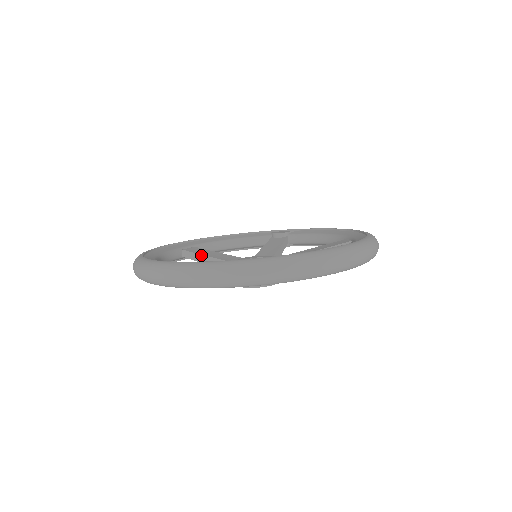
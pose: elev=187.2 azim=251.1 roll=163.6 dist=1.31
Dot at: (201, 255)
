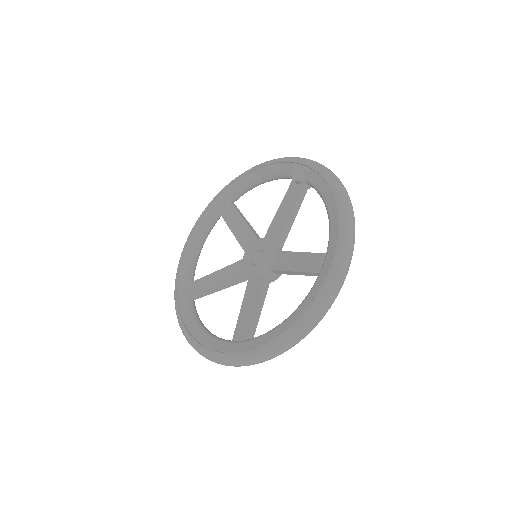
Dot at: (229, 228)
